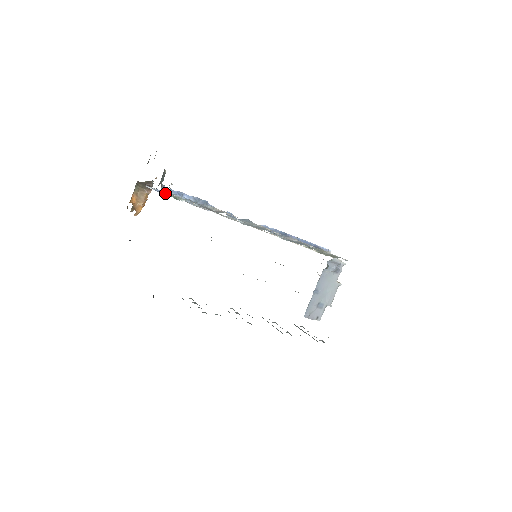
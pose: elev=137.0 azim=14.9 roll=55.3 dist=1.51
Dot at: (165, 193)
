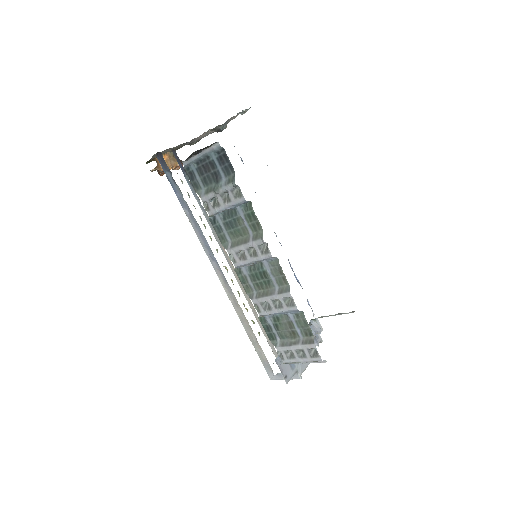
Dot at: occluded
